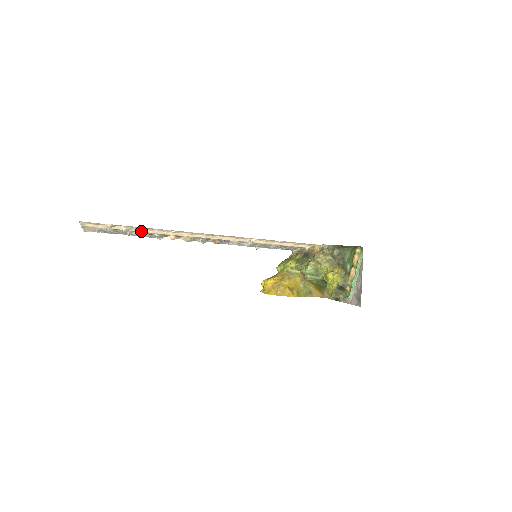
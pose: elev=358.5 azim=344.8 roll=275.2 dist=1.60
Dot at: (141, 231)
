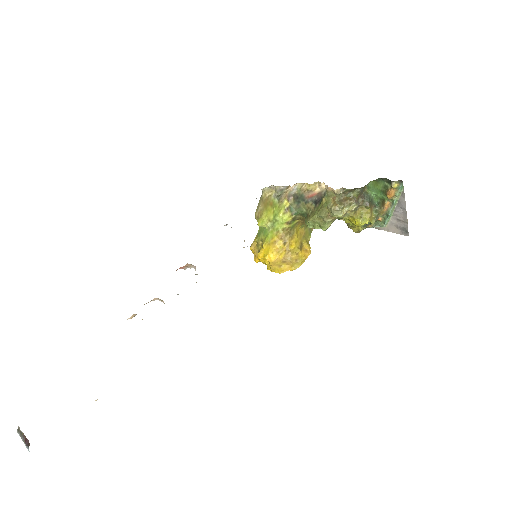
Dot at: occluded
